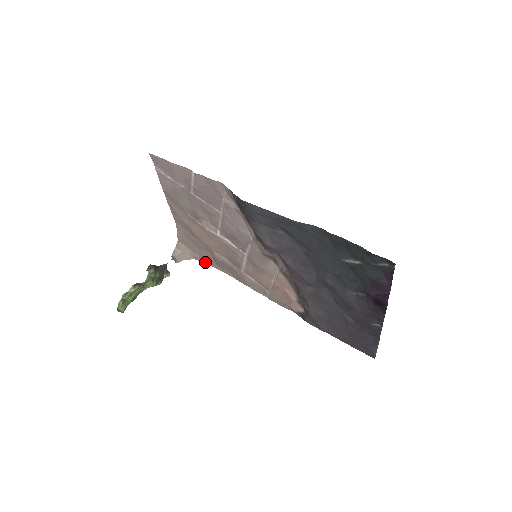
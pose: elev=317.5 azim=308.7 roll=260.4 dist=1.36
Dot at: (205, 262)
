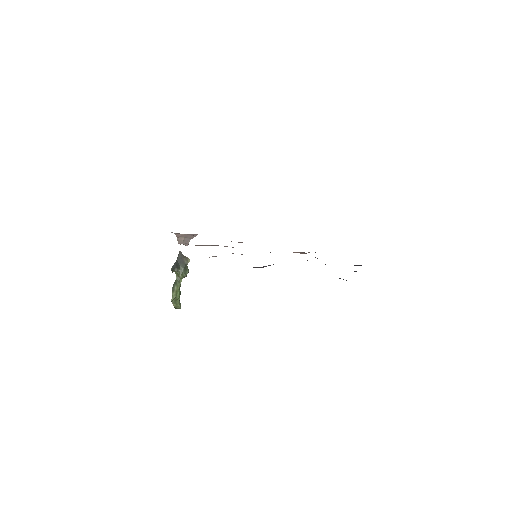
Dot at: occluded
